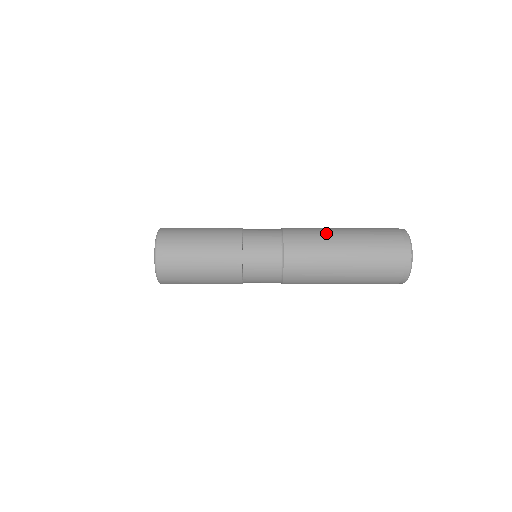
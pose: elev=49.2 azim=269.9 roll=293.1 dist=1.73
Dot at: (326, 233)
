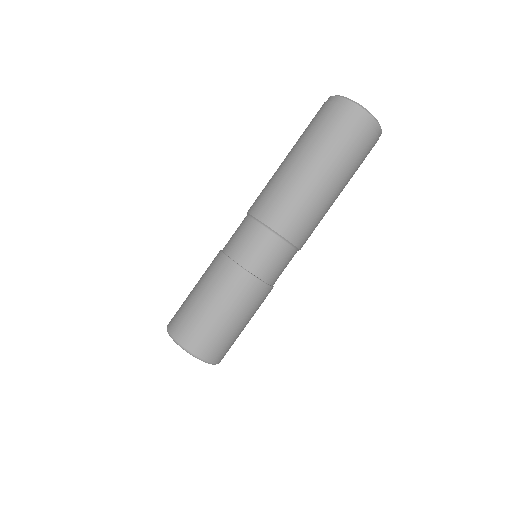
Dot at: occluded
